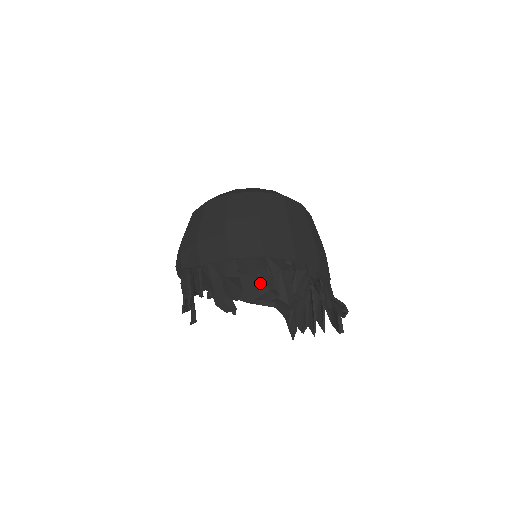
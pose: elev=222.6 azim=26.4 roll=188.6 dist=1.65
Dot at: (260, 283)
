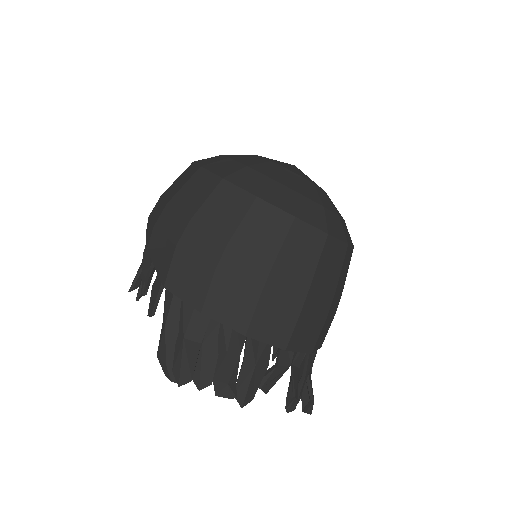
Dot at: (222, 368)
